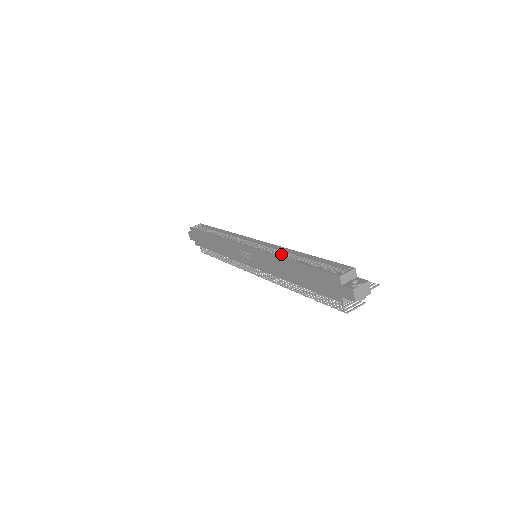
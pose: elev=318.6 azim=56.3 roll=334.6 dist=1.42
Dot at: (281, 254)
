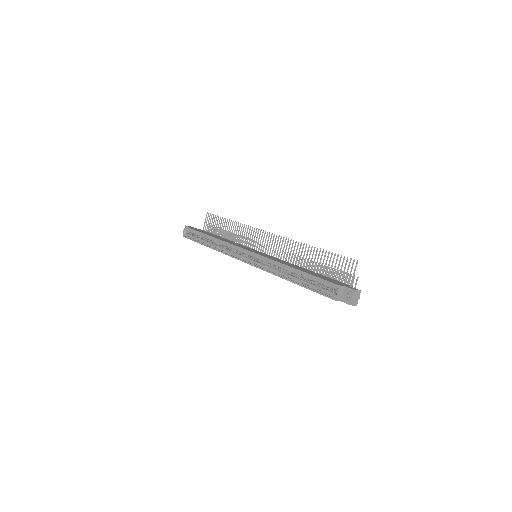
Dot at: (278, 267)
